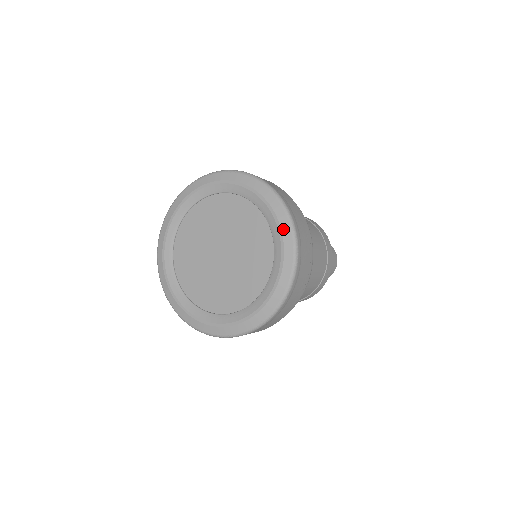
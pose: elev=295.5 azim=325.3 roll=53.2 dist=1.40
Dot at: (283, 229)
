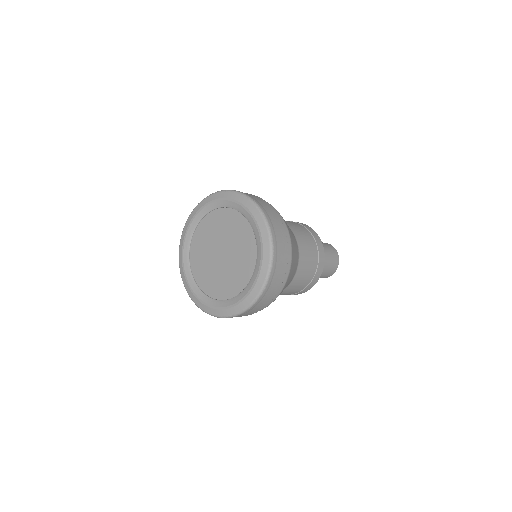
Dot at: (244, 204)
